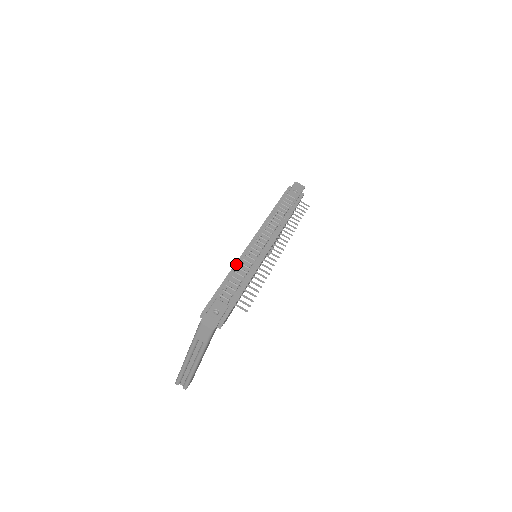
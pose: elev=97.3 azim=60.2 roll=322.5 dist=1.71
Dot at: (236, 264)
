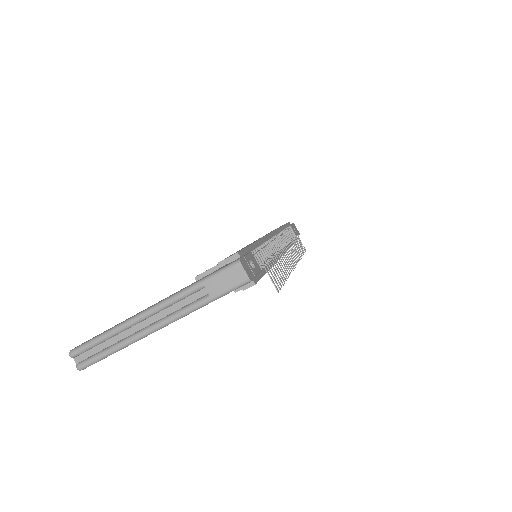
Dot at: (262, 239)
